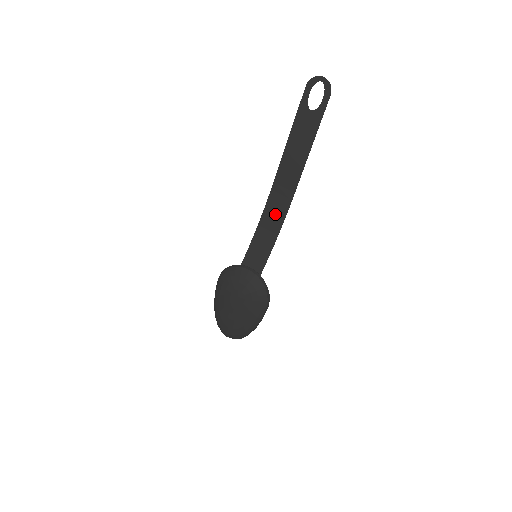
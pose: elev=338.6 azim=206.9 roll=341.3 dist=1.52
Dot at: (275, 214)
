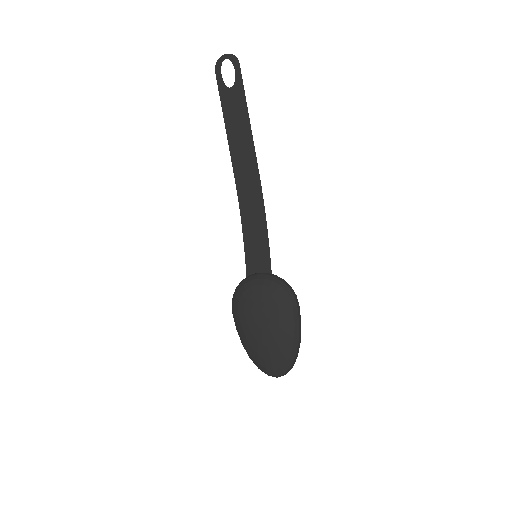
Dot at: (252, 204)
